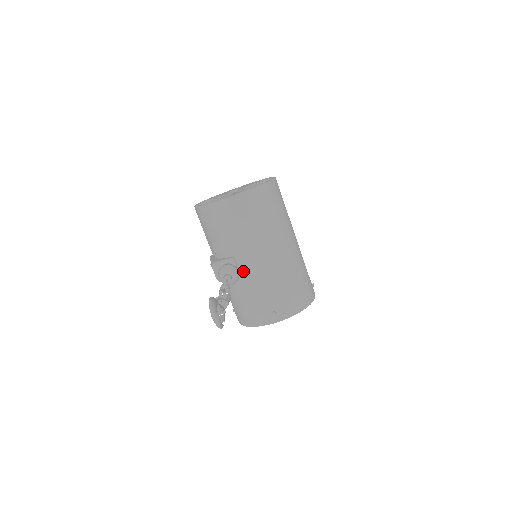
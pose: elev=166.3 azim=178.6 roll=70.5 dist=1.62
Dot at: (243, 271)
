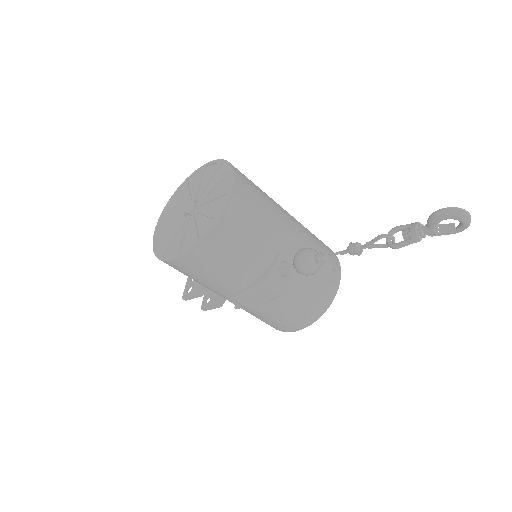
Dot at: (292, 259)
